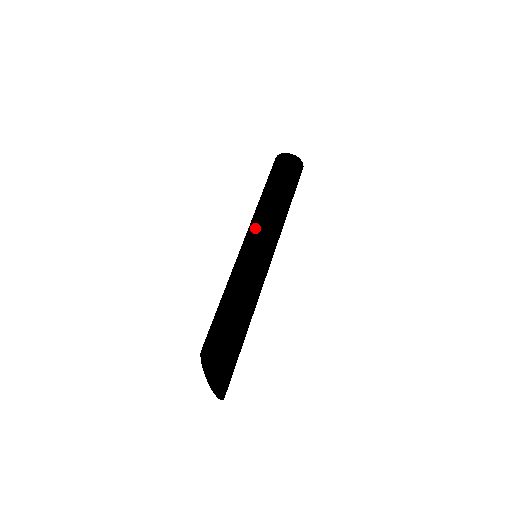
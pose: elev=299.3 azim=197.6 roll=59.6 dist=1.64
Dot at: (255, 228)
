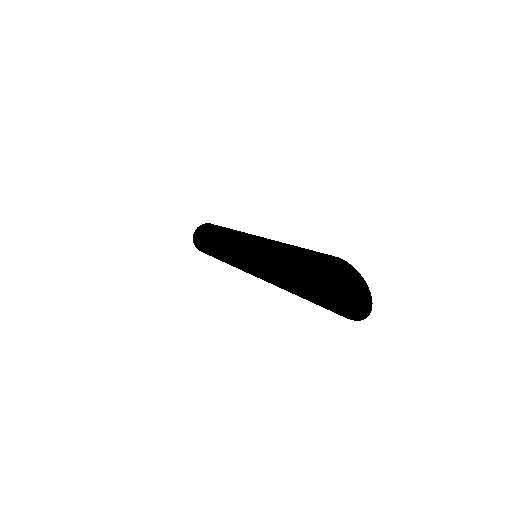
Dot at: occluded
